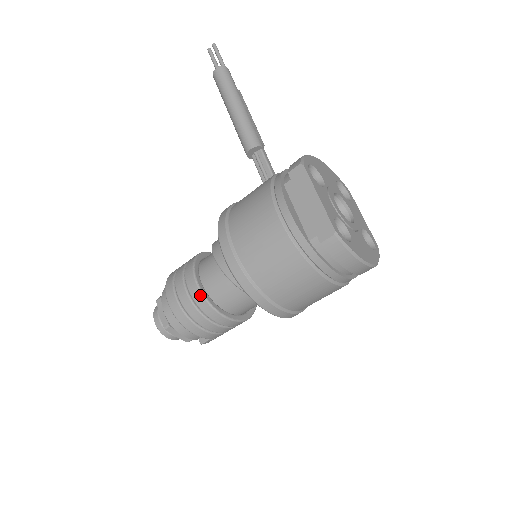
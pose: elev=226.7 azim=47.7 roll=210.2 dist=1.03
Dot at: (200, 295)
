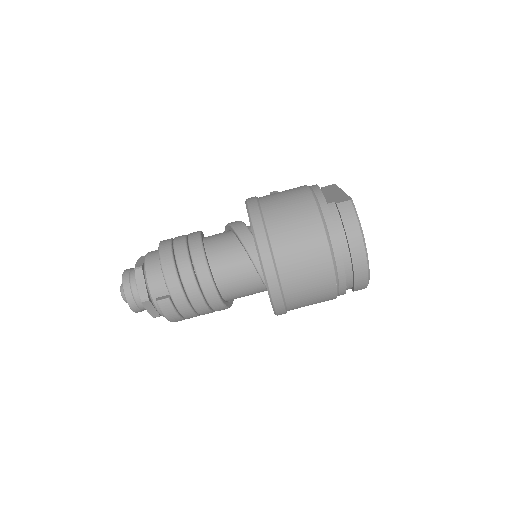
Dot at: (198, 238)
